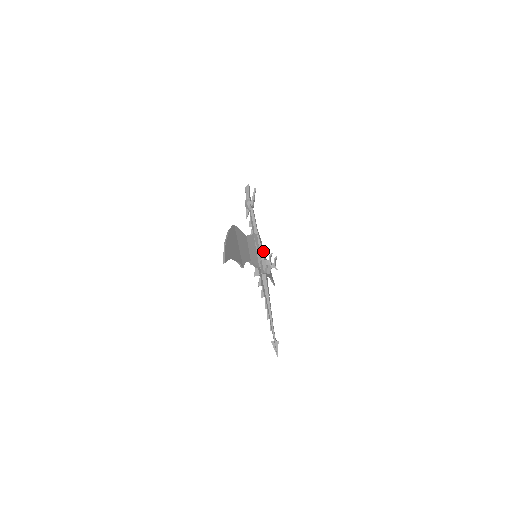
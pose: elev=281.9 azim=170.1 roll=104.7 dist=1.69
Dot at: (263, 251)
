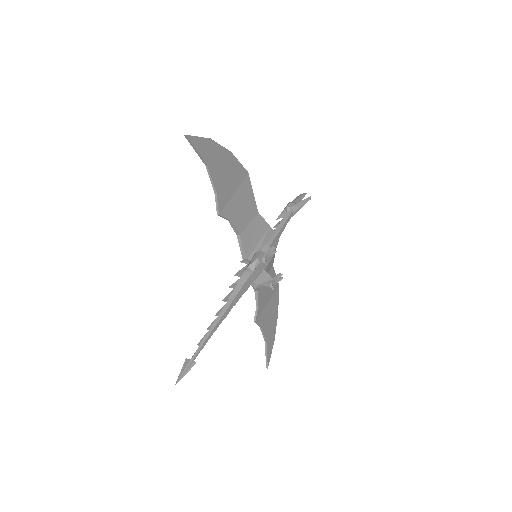
Dot at: occluded
